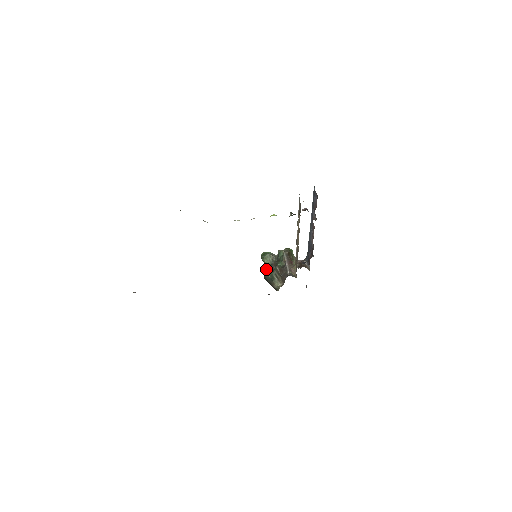
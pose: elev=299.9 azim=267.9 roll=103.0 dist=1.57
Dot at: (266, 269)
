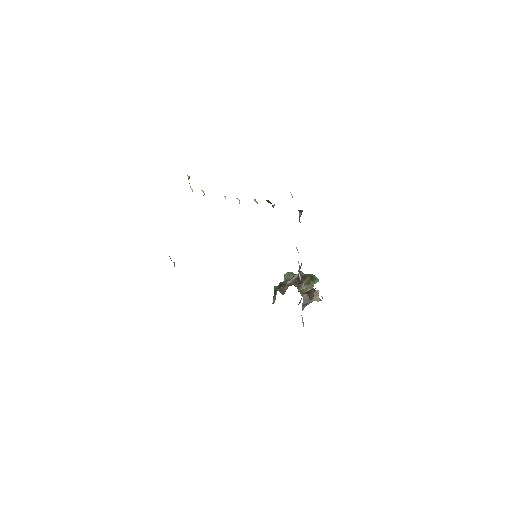
Dot at: occluded
